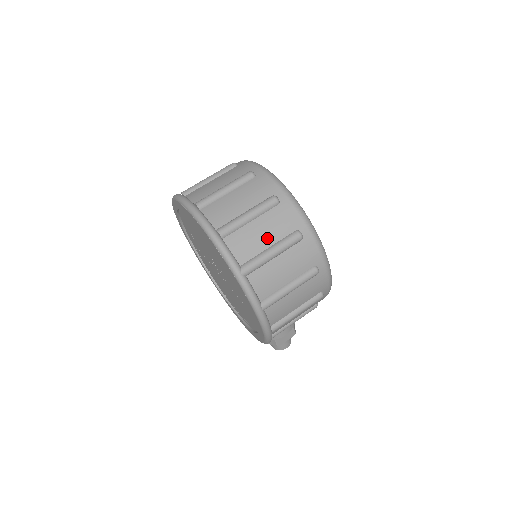
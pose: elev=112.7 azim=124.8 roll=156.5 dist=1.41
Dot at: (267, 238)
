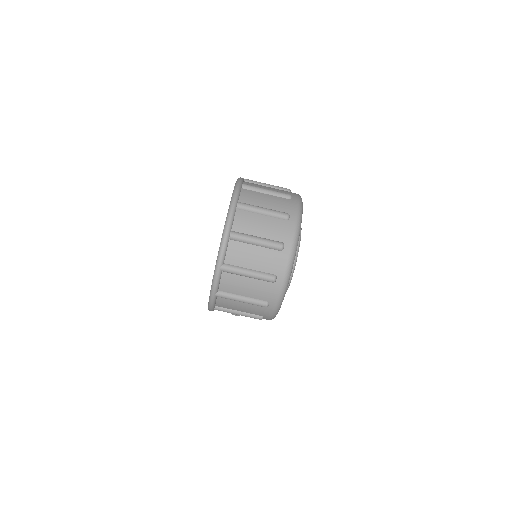
Dot at: (254, 263)
